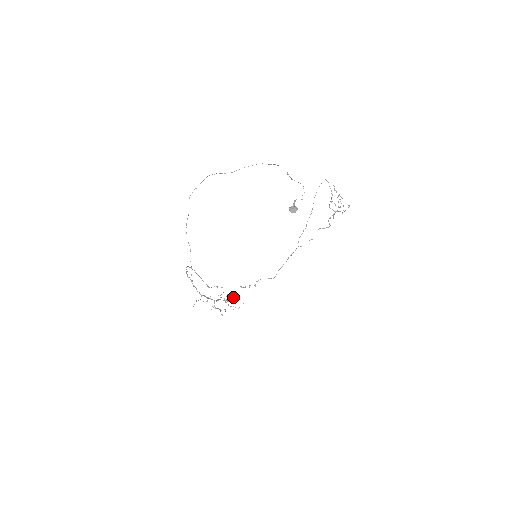
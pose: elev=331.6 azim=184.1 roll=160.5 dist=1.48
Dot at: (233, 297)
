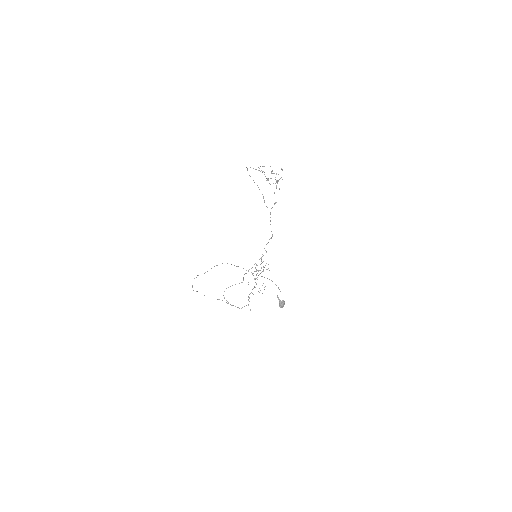
Dot at: occluded
